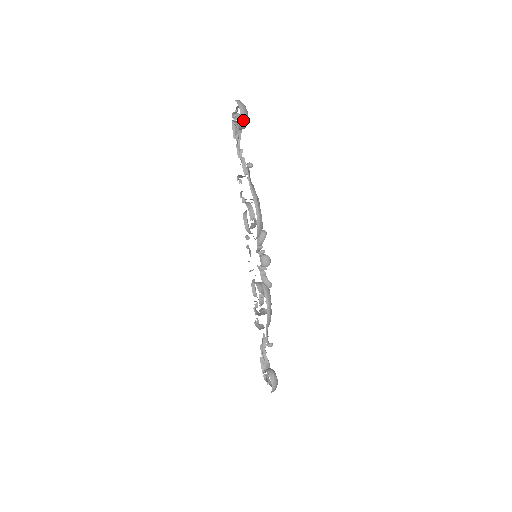
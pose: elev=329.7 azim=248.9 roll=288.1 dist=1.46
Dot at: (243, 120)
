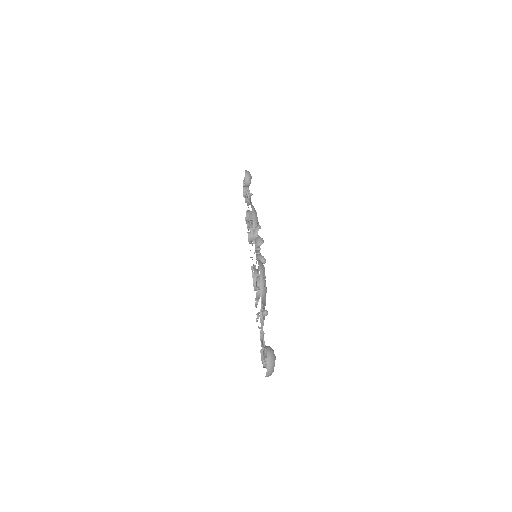
Dot at: (247, 175)
